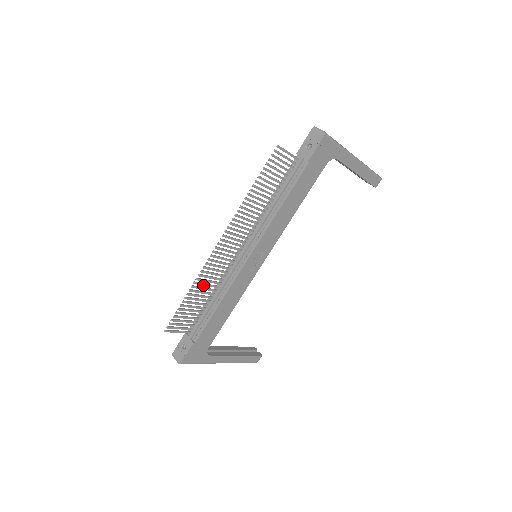
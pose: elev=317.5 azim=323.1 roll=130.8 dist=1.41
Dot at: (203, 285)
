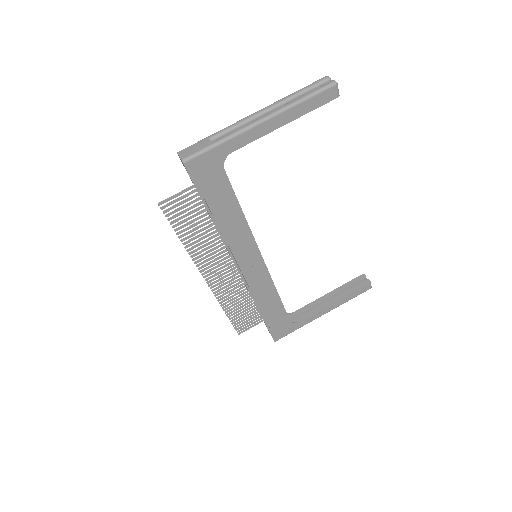
Dot at: (232, 300)
